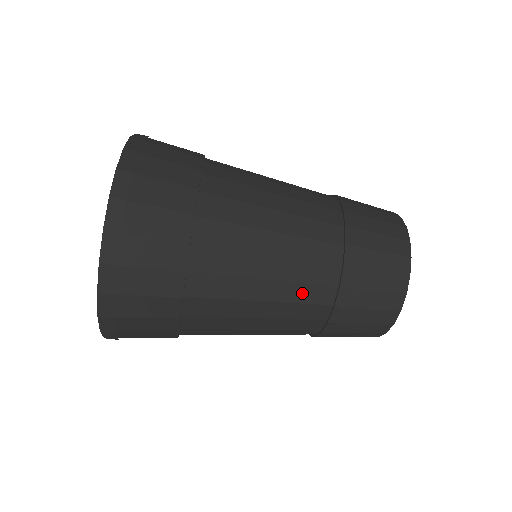
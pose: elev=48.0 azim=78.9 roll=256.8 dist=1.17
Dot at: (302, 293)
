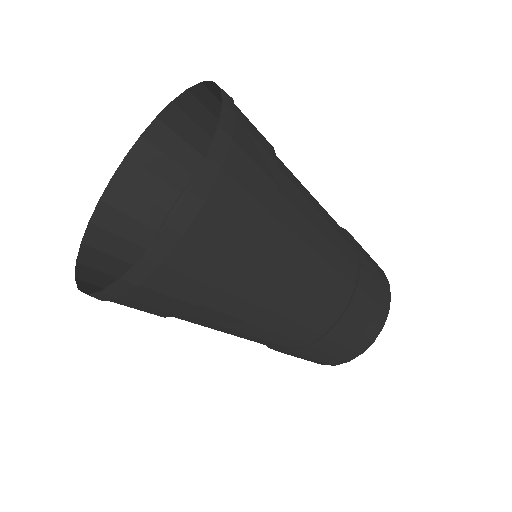
Dot at: (264, 342)
